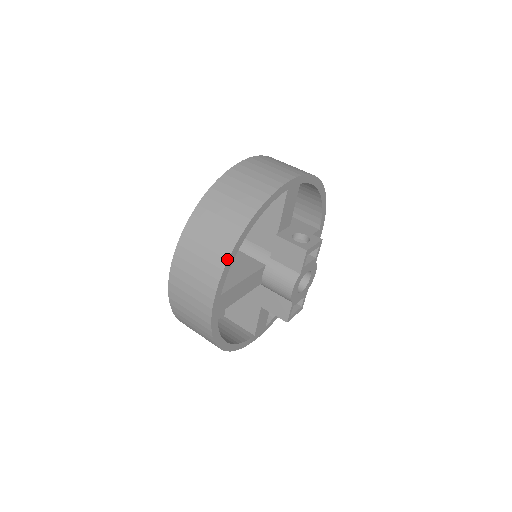
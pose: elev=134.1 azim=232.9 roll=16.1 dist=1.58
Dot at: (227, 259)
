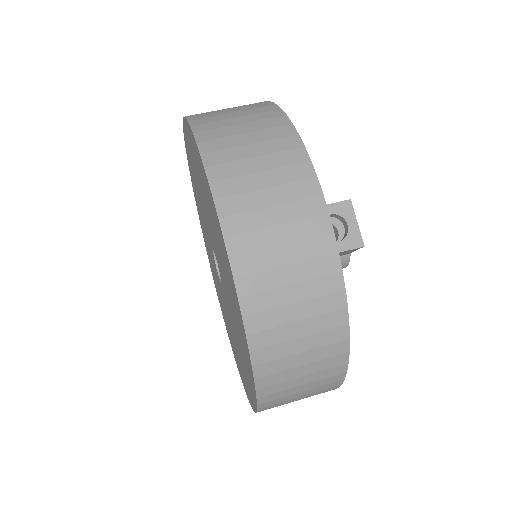
Dot at: (343, 380)
